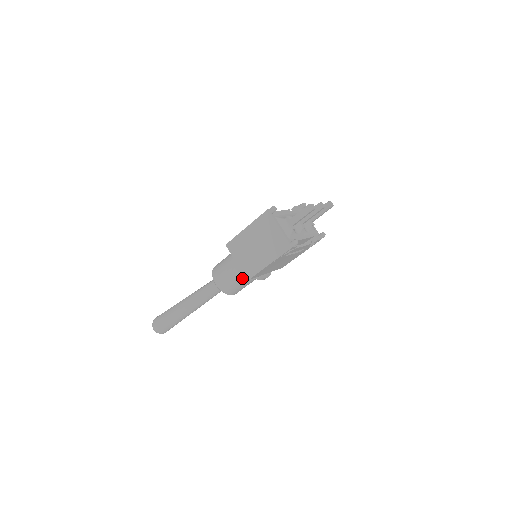
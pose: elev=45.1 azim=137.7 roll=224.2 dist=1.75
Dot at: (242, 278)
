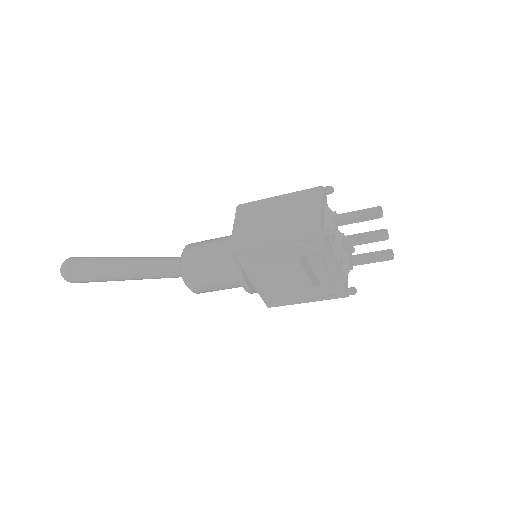
Dot at: (220, 263)
